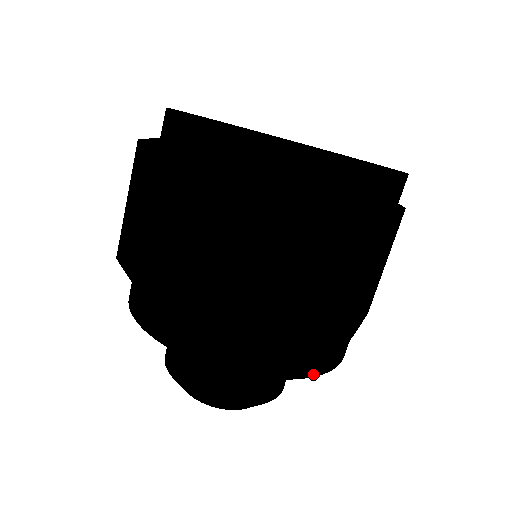
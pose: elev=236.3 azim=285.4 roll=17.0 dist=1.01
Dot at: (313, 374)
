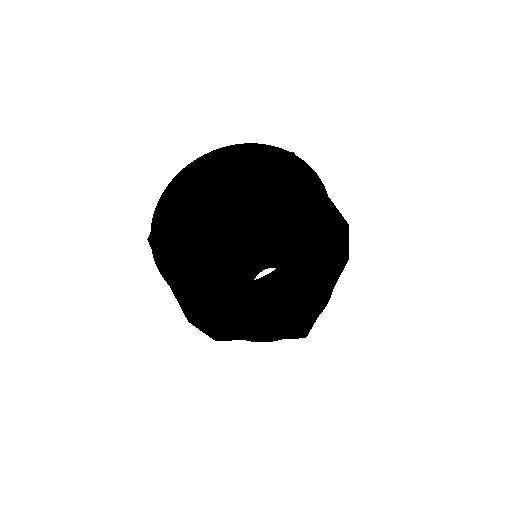
Dot at: occluded
